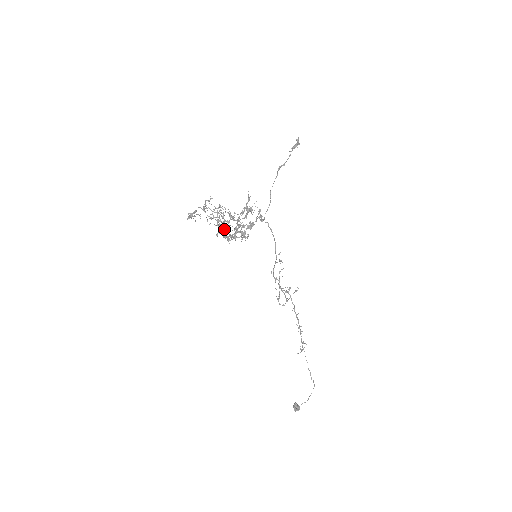
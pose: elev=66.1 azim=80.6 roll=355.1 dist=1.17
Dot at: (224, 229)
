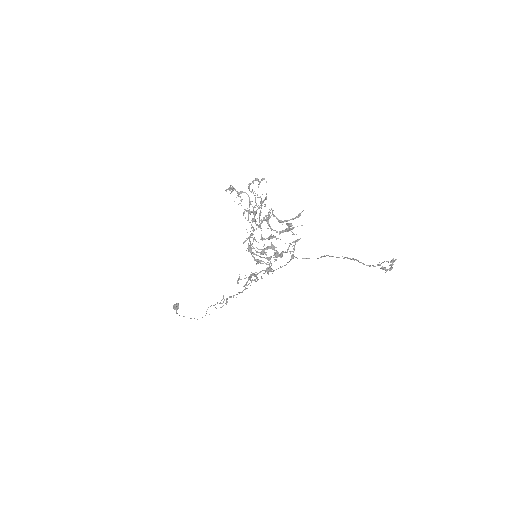
Dot at: occluded
